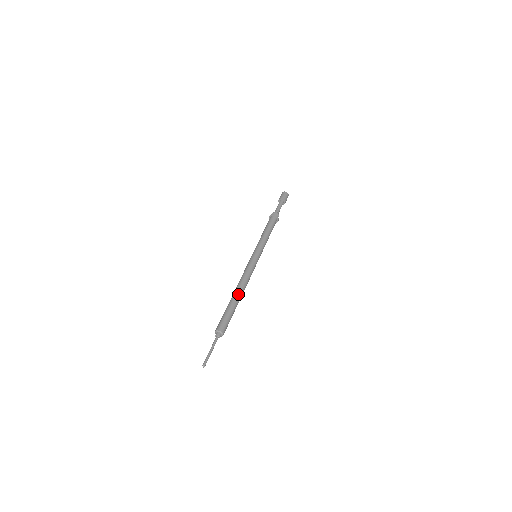
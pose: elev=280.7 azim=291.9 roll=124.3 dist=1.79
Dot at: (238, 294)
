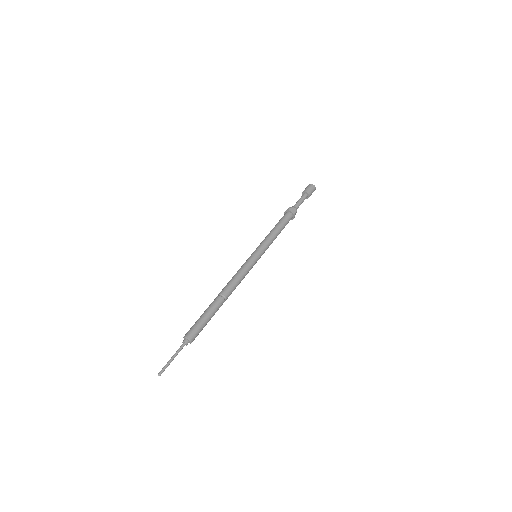
Dot at: (221, 298)
